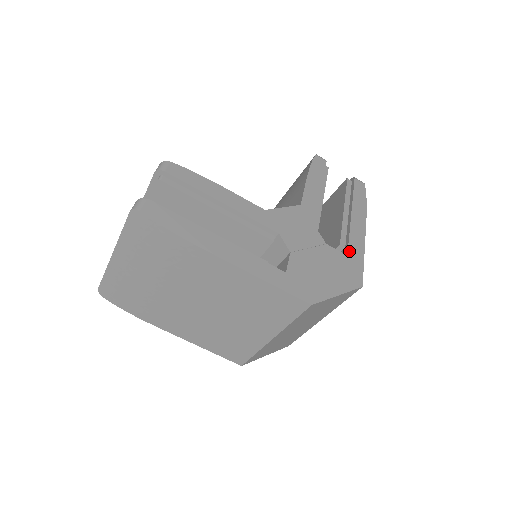
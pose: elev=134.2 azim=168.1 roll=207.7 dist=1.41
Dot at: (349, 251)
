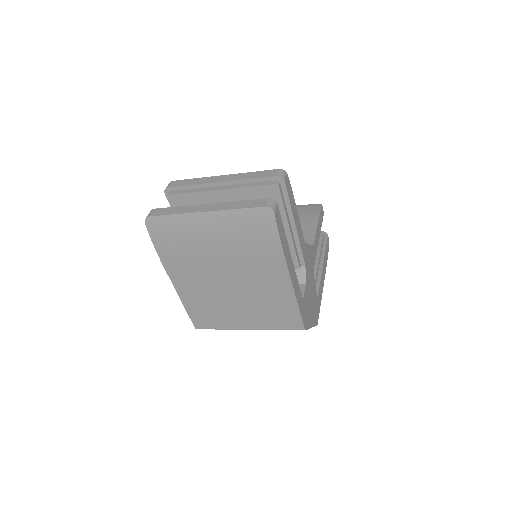
Dot at: (319, 294)
